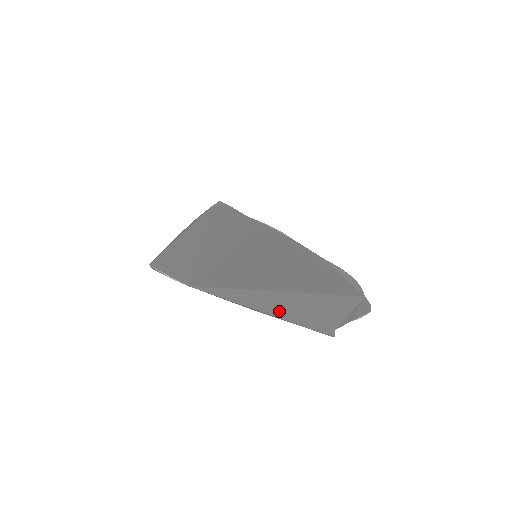
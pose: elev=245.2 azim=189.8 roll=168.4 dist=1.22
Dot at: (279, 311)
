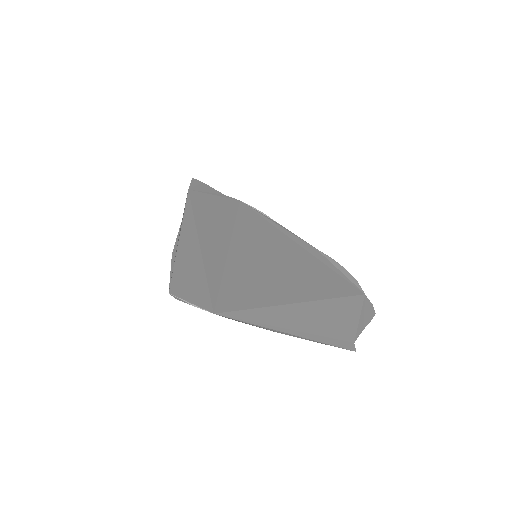
Dot at: (303, 329)
